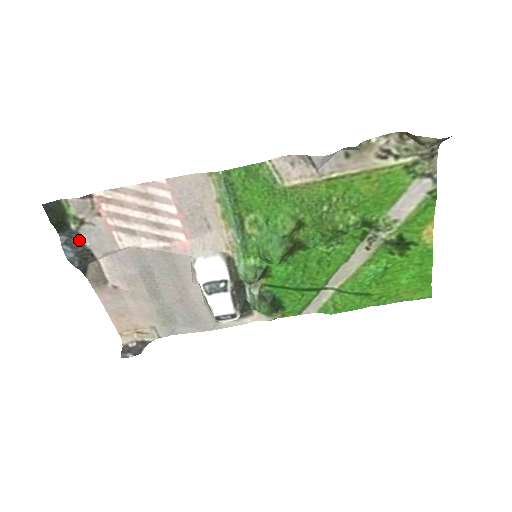
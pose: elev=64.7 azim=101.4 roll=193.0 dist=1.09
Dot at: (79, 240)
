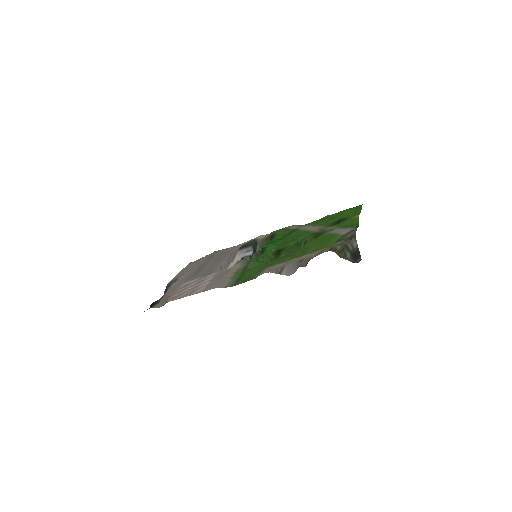
Dot at: (162, 296)
